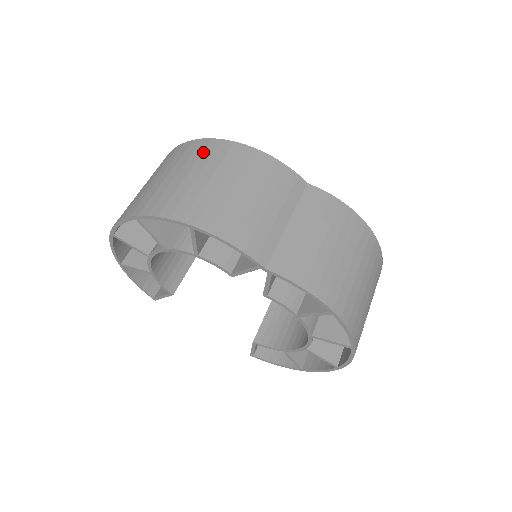
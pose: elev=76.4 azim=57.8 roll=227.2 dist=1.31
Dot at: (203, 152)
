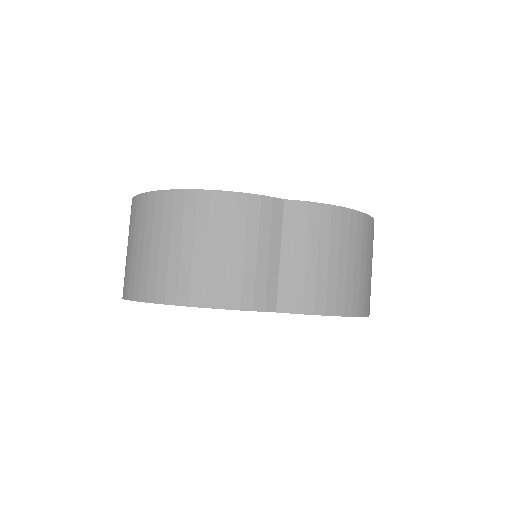
Dot at: (173, 212)
